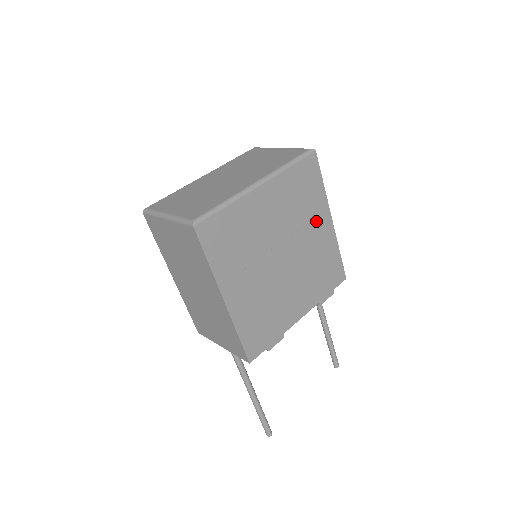
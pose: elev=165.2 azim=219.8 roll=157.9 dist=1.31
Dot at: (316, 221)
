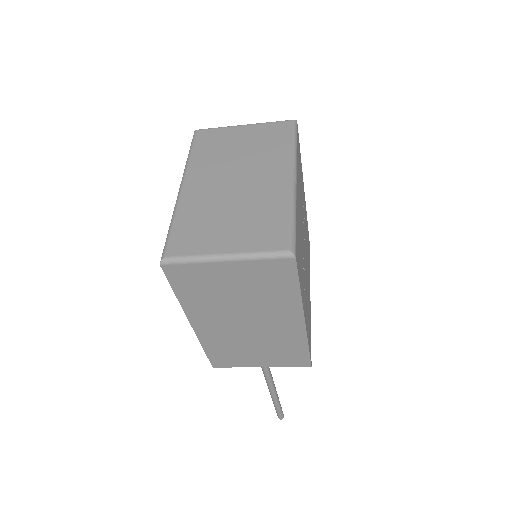
Dot at: (303, 196)
